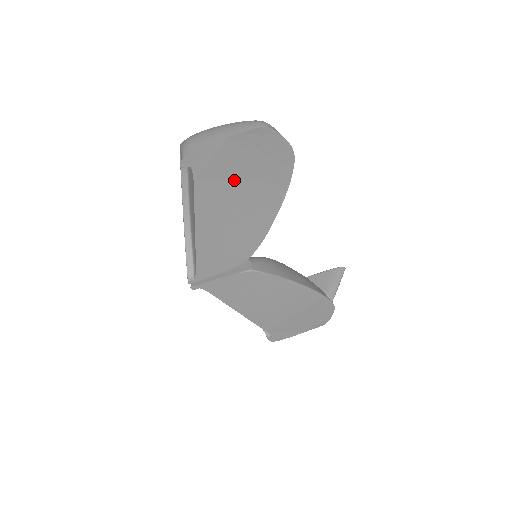
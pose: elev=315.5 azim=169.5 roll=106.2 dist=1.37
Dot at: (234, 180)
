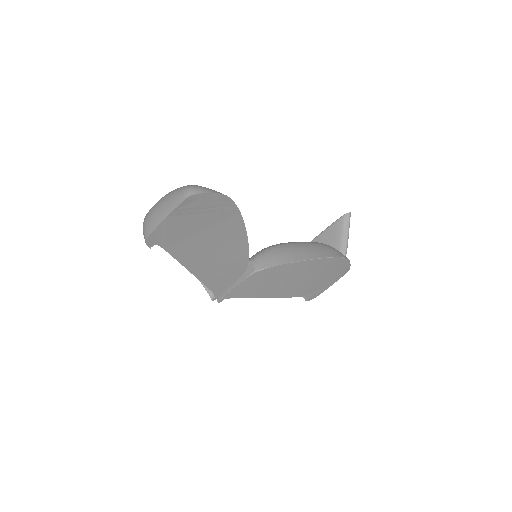
Dot at: (195, 234)
